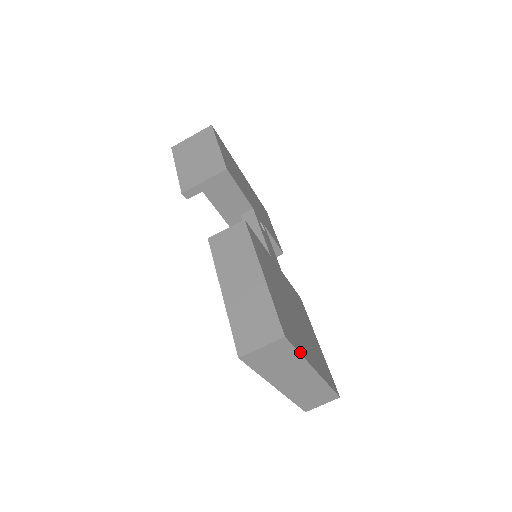
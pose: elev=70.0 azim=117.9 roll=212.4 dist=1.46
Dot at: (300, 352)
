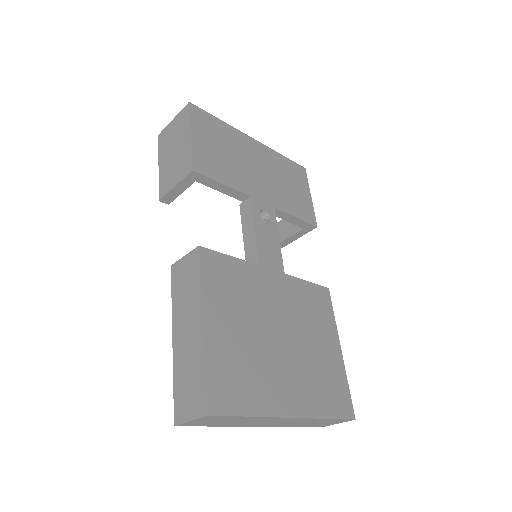
Dot at: (250, 413)
